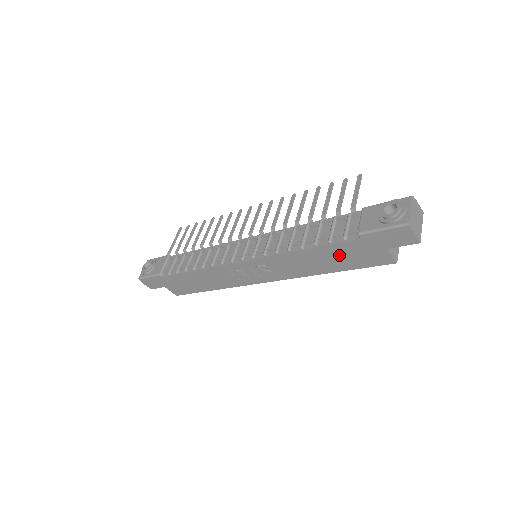
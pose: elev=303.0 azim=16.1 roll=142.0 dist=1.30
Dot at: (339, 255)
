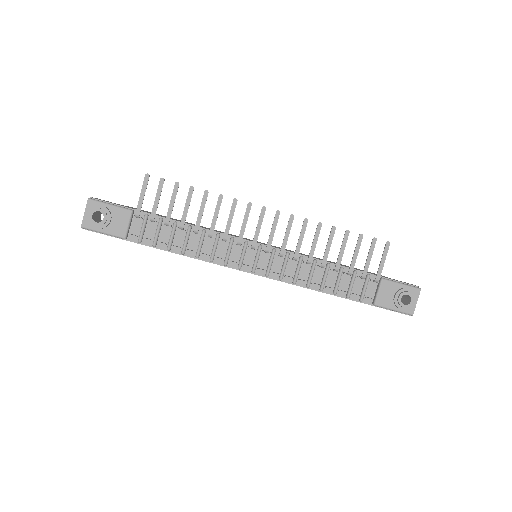
Dot at: occluded
